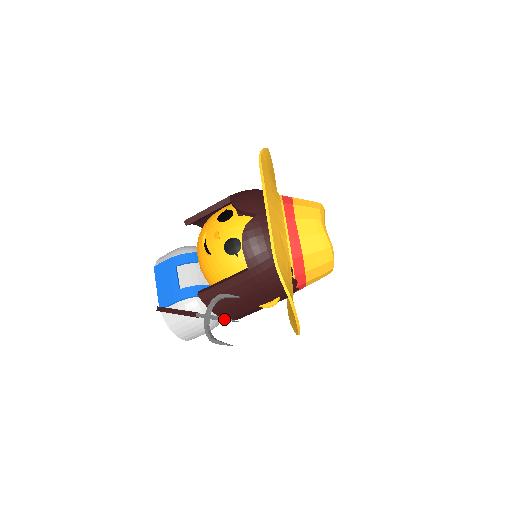
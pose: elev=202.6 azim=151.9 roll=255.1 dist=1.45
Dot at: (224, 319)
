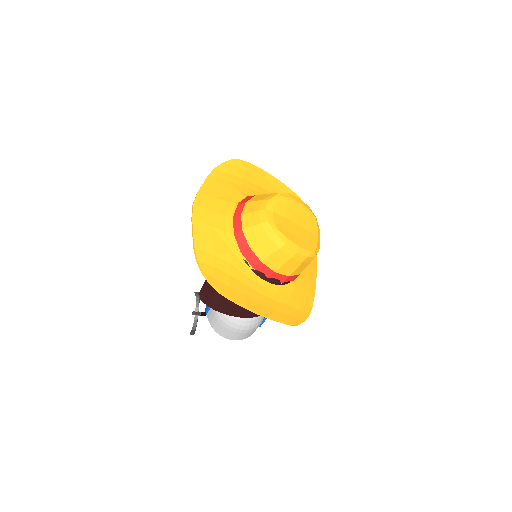
Dot at: occluded
